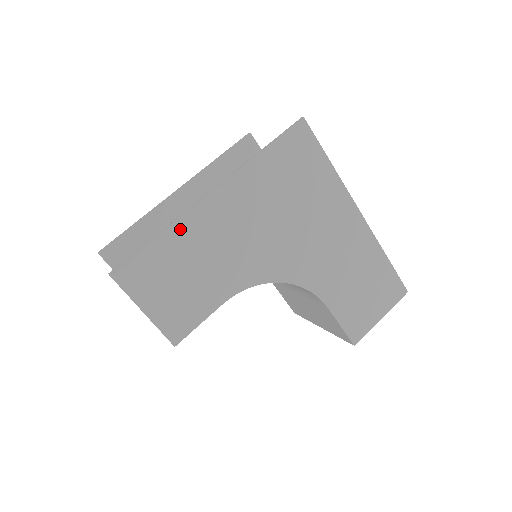
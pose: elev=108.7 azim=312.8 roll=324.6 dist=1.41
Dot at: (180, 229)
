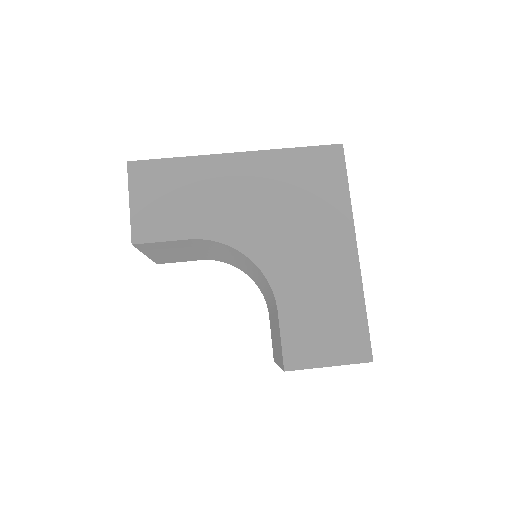
Dot at: (195, 163)
